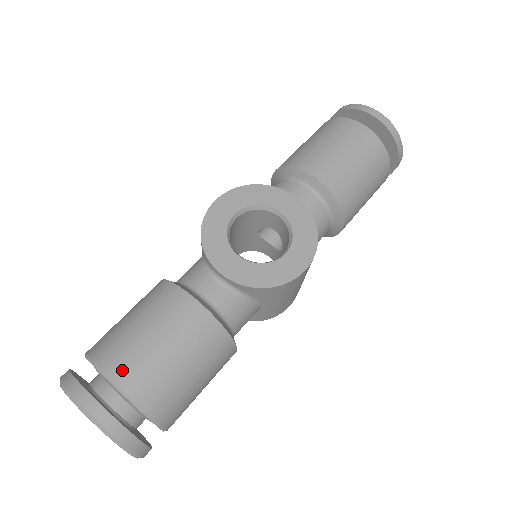
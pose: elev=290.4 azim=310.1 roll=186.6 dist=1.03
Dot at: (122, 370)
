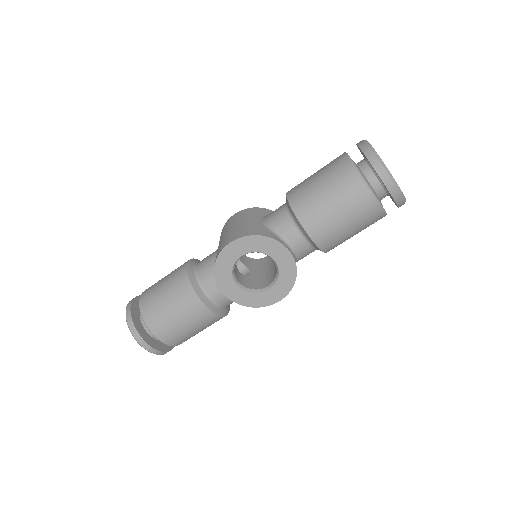
Dot at: (160, 333)
